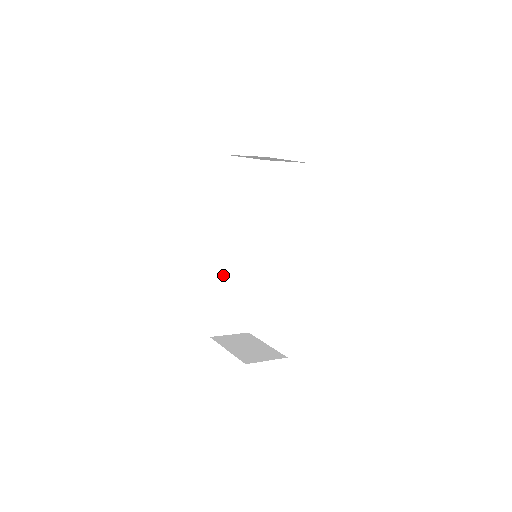
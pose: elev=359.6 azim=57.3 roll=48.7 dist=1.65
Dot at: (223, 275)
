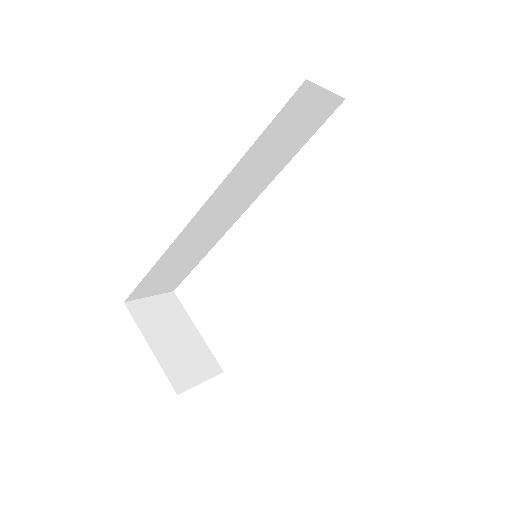
Dot at: (185, 239)
